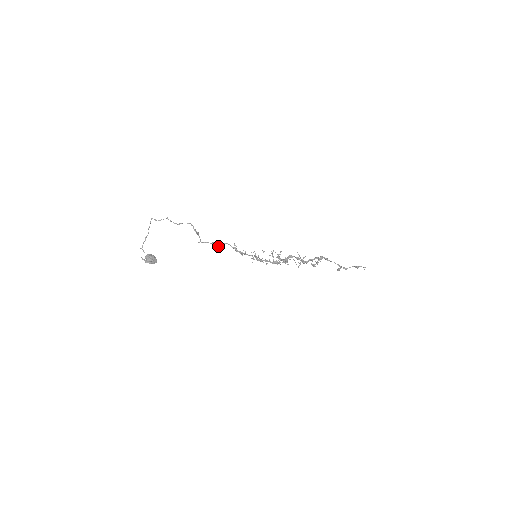
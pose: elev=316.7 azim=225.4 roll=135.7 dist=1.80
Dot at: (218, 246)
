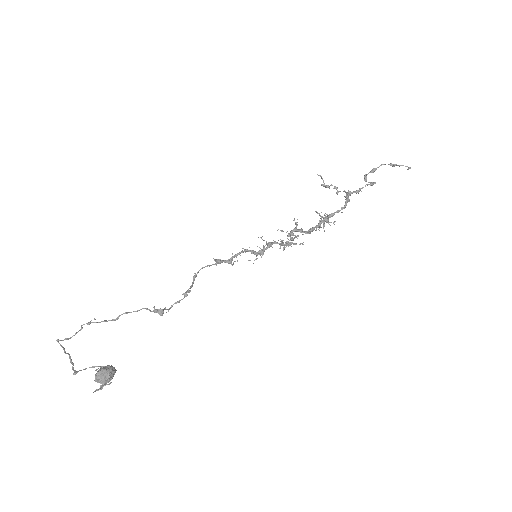
Dot at: (192, 283)
